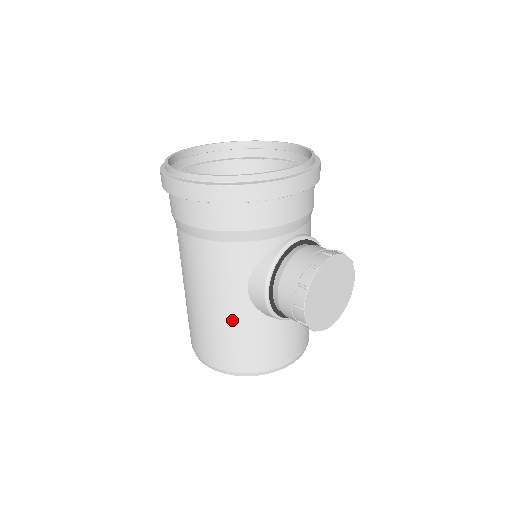
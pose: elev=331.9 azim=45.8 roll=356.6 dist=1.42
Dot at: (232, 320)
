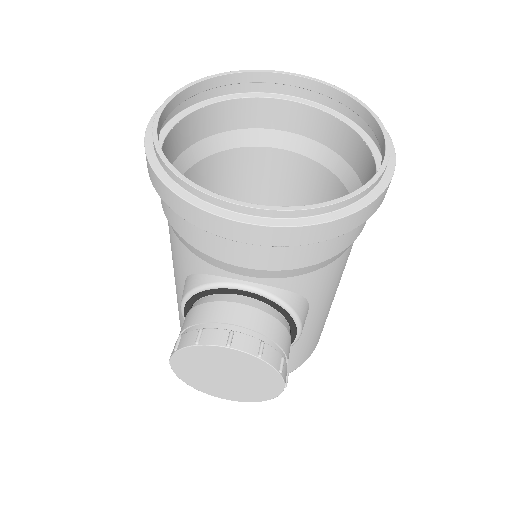
Dot at: (179, 296)
